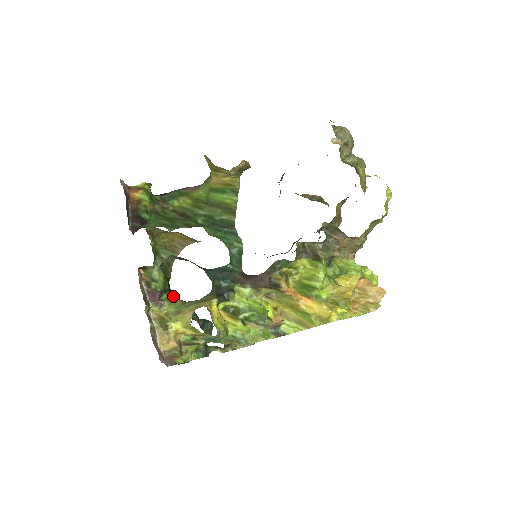
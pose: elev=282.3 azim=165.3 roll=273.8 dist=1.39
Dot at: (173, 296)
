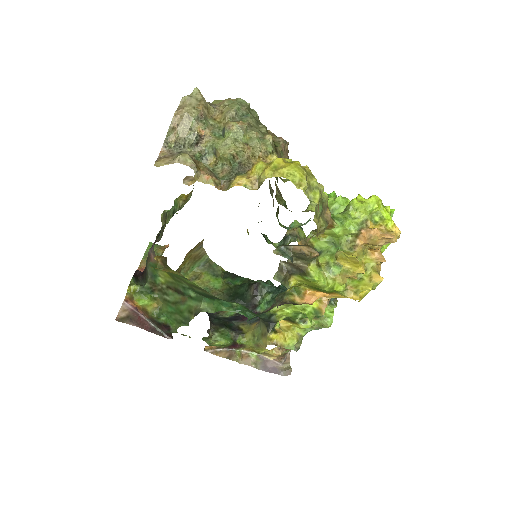
Dot at: (242, 334)
